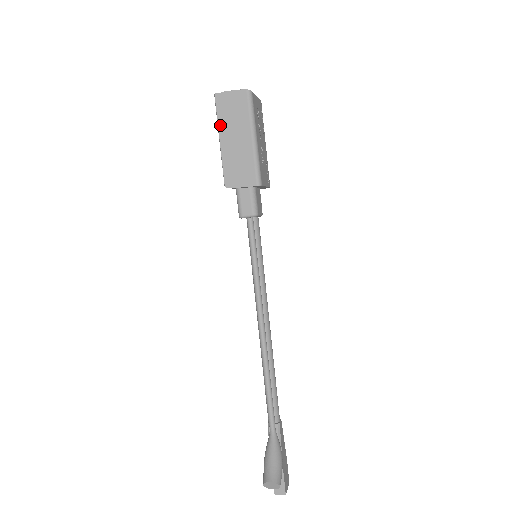
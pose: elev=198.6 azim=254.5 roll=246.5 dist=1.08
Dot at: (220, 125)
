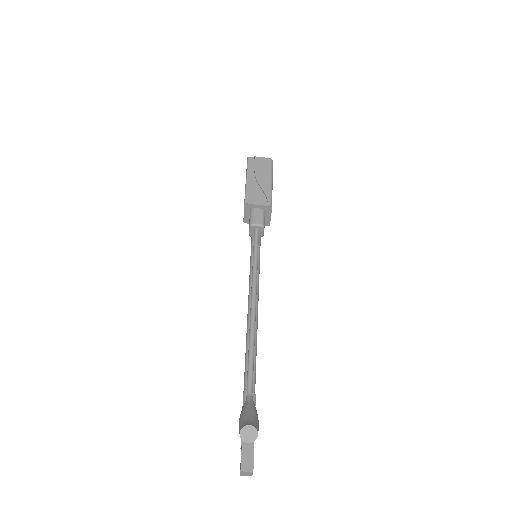
Dot at: (248, 171)
